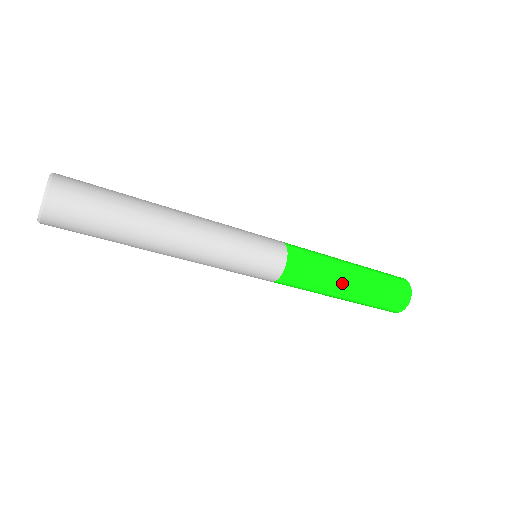
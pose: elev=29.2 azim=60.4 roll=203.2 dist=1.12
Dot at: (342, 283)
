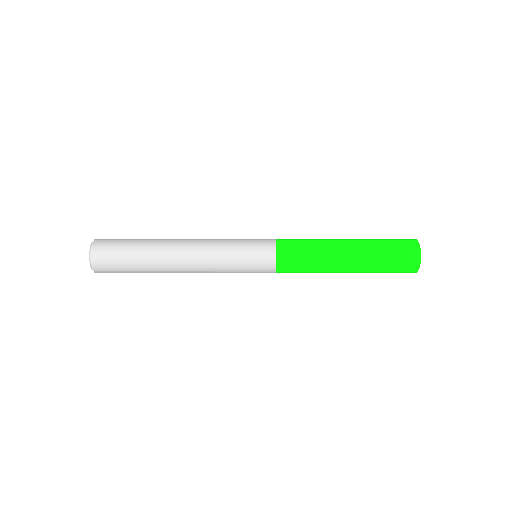
Dot at: (336, 263)
